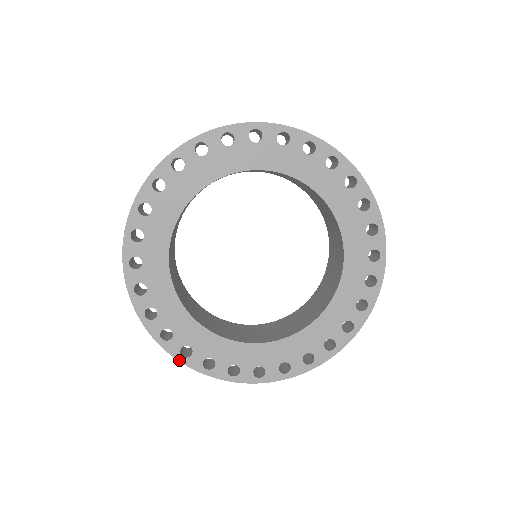
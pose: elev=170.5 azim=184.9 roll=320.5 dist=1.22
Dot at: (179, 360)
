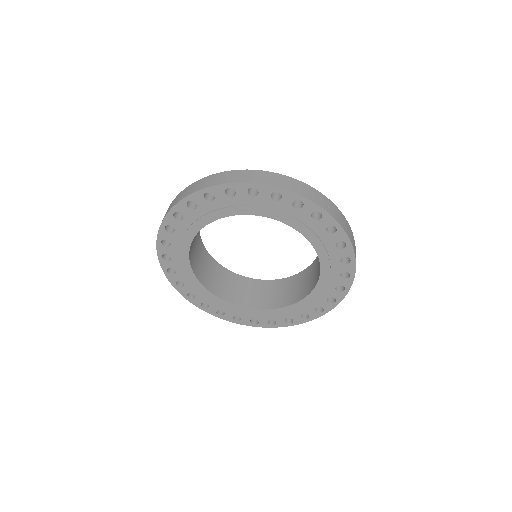
Dot at: (158, 256)
